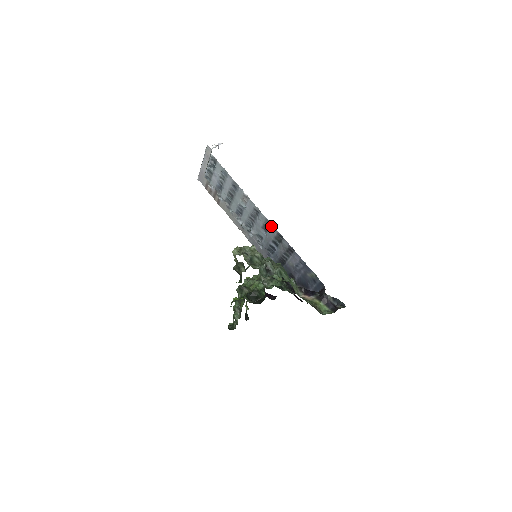
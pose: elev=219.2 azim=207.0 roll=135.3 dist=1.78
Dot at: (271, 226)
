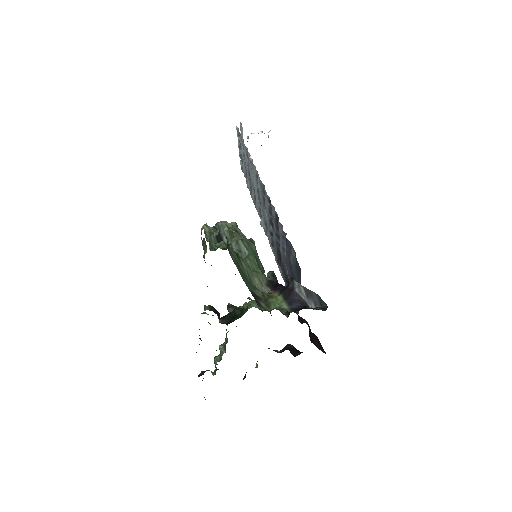
Dot at: (264, 191)
